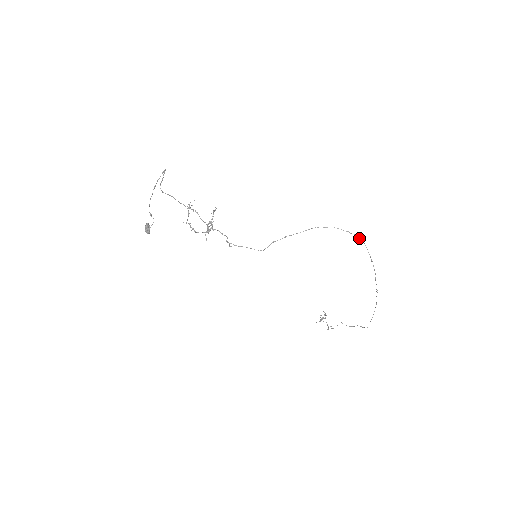
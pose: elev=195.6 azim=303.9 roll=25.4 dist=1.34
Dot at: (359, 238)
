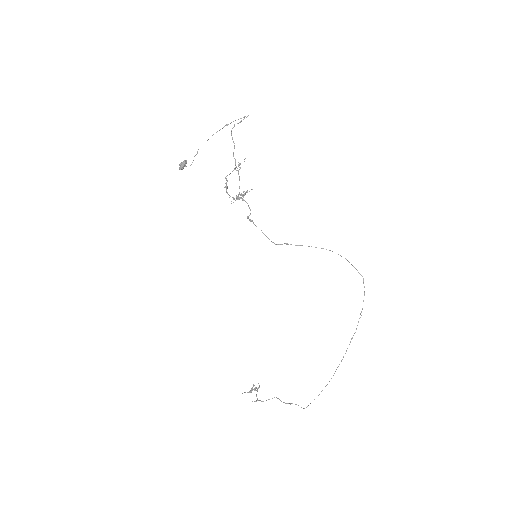
Dot at: (363, 281)
